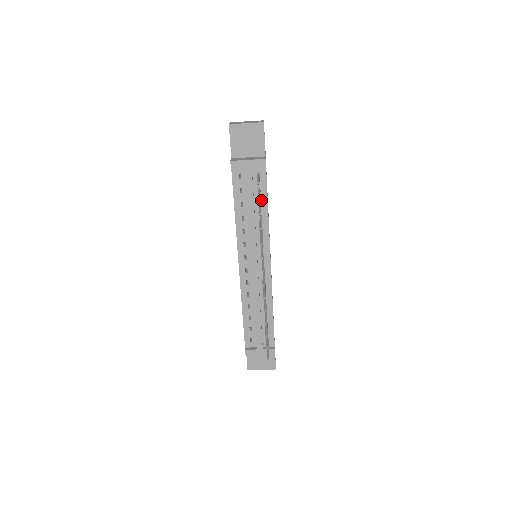
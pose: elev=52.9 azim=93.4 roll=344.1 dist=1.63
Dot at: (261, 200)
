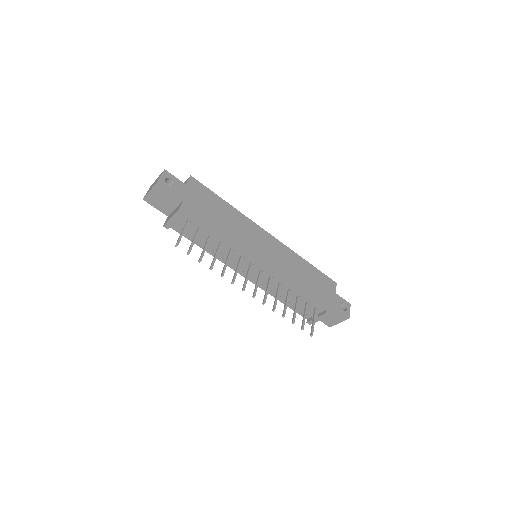
Dot at: (208, 233)
